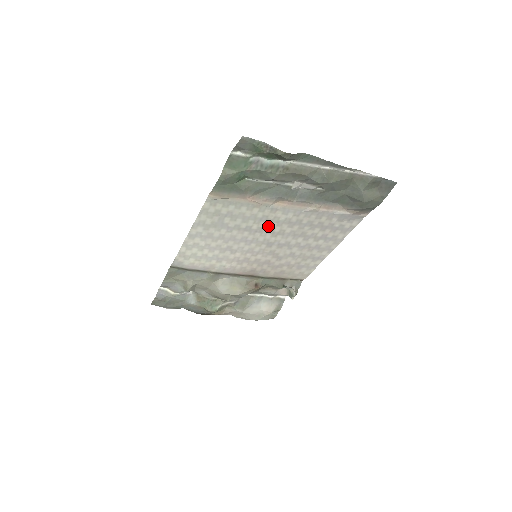
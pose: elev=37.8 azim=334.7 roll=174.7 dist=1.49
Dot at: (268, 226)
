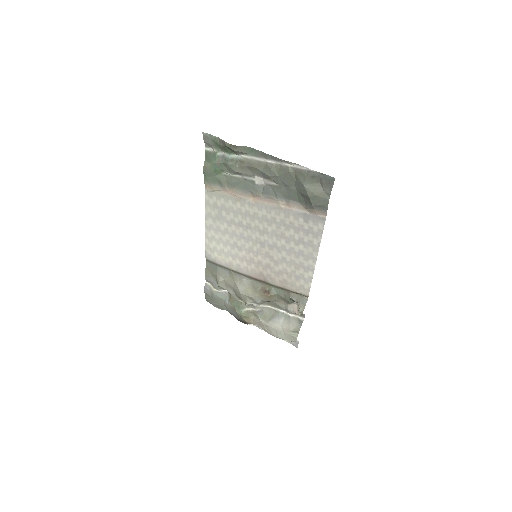
Dot at: (253, 223)
